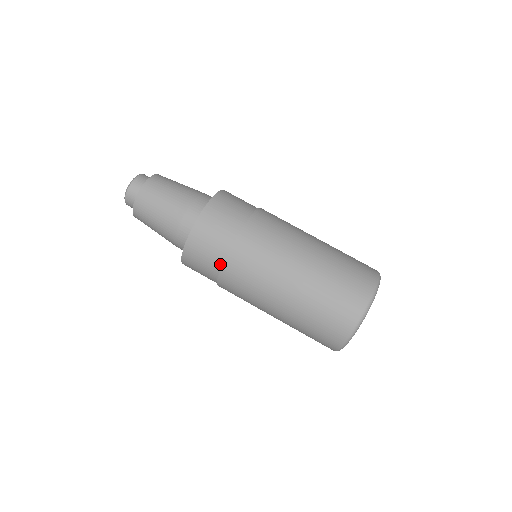
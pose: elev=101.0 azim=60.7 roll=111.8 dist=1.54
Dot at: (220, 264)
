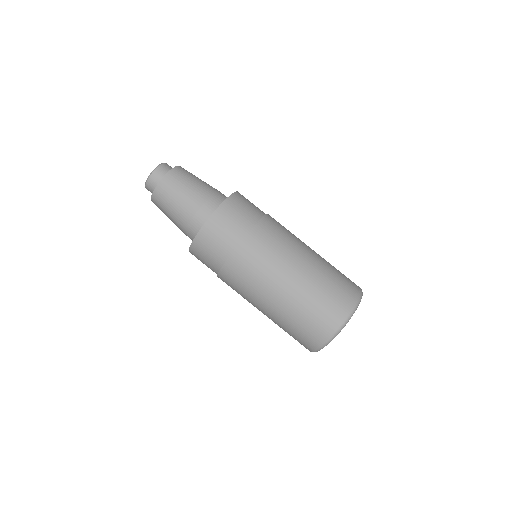
Dot at: (226, 257)
